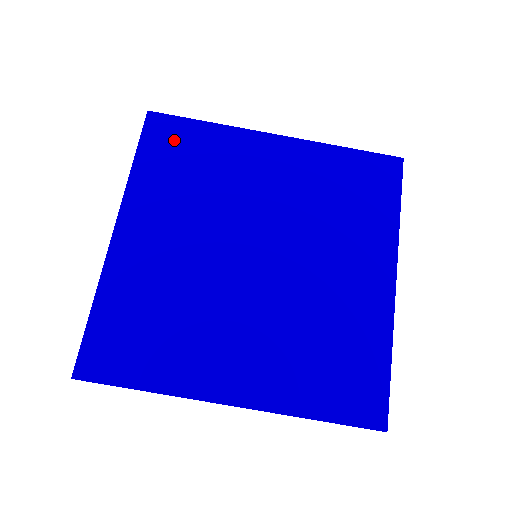
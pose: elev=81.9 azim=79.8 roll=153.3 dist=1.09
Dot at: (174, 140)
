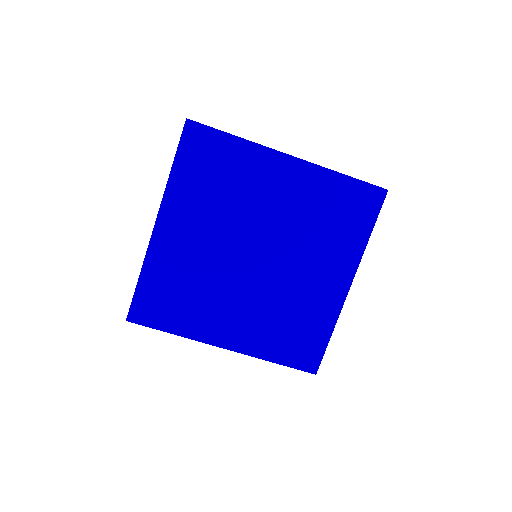
Dot at: (206, 151)
